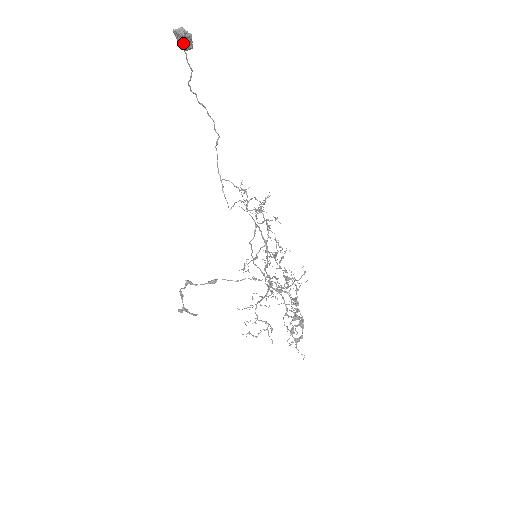
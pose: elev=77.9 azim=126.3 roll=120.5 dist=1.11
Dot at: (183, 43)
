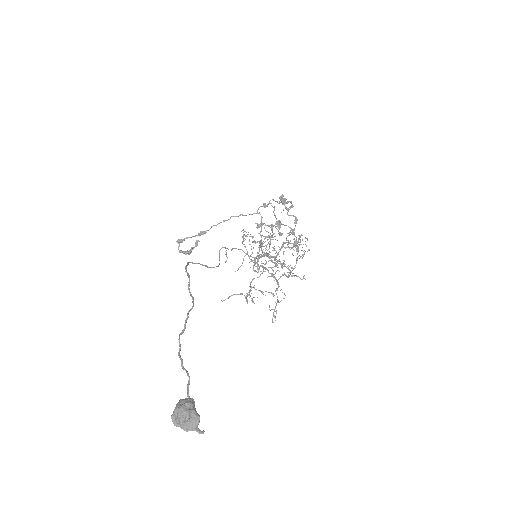
Dot at: (191, 417)
